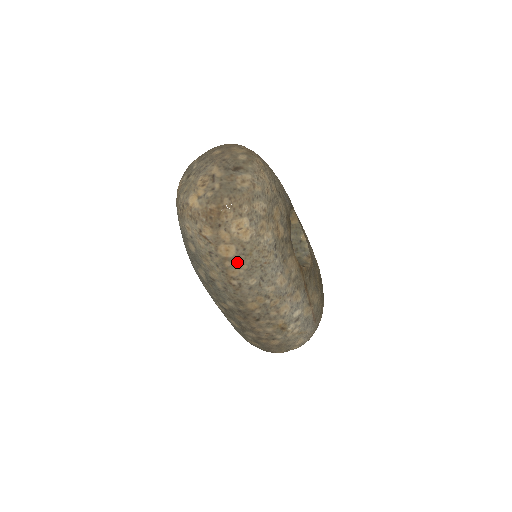
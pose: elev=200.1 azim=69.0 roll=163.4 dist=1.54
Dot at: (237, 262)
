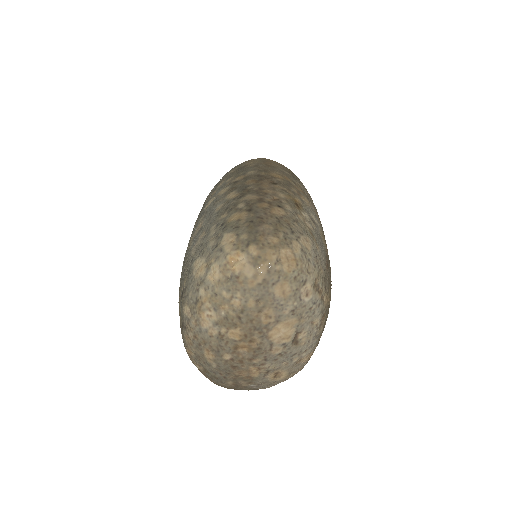
Dot at: (279, 165)
